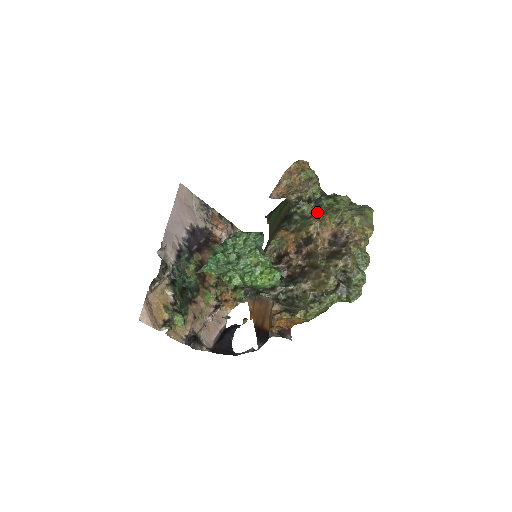
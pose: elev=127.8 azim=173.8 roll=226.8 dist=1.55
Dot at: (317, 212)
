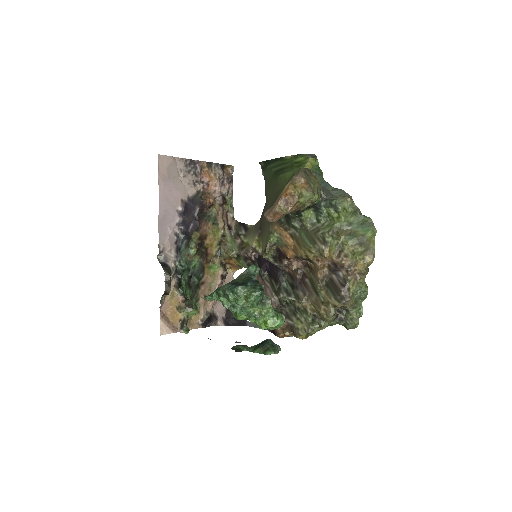
Dot at: (317, 228)
